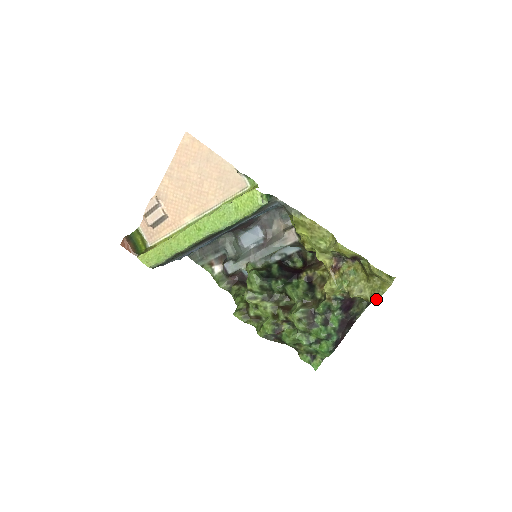
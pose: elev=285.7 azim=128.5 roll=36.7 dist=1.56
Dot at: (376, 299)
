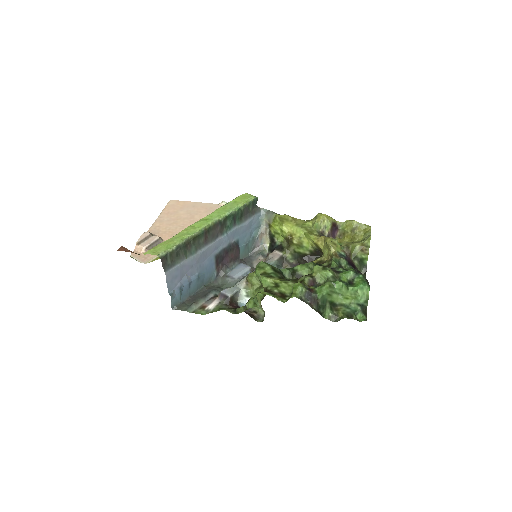
Dot at: (369, 236)
